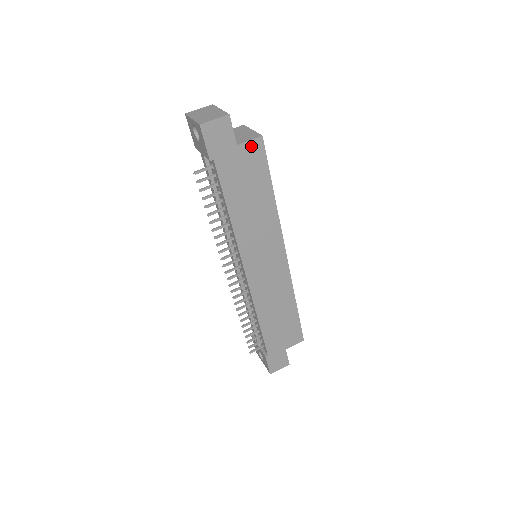
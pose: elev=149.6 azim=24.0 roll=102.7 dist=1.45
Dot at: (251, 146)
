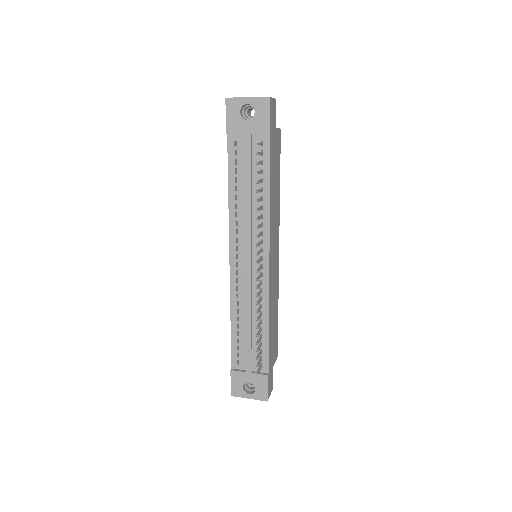
Dot at: (278, 134)
